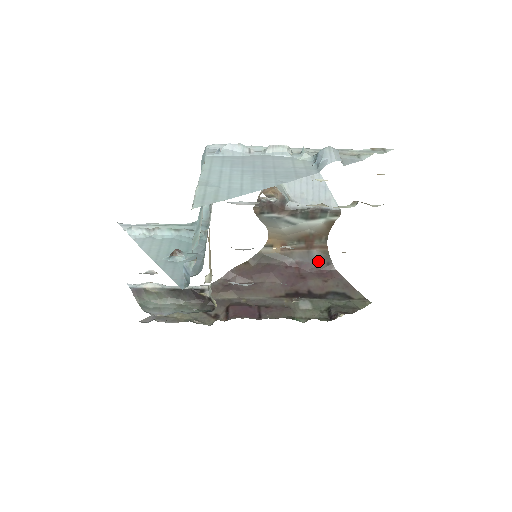
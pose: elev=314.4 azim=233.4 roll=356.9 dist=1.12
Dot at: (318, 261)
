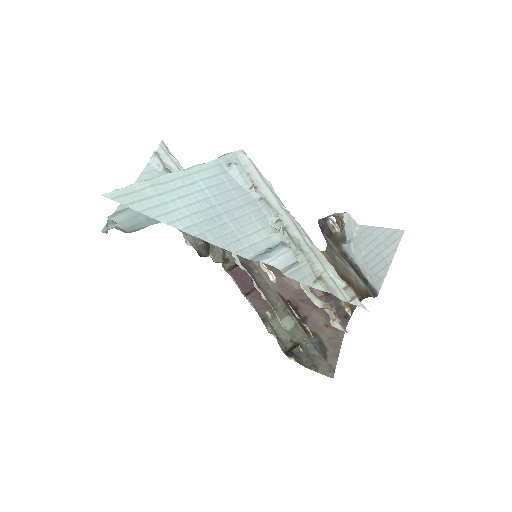
Dot at: (341, 307)
